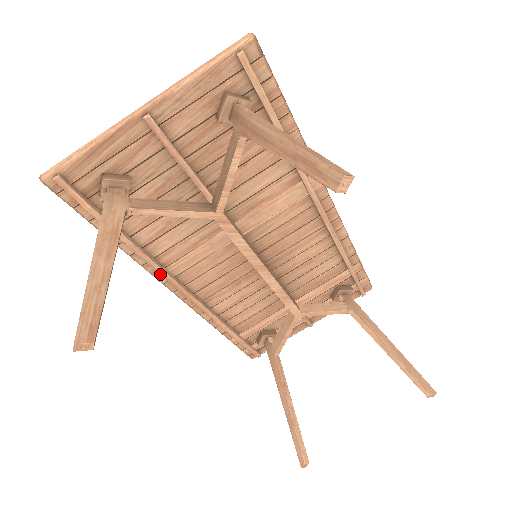
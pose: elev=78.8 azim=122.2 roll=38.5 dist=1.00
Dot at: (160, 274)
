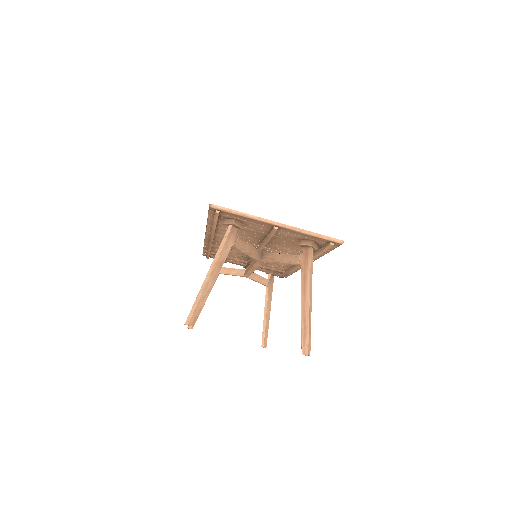
Dot at: (211, 236)
